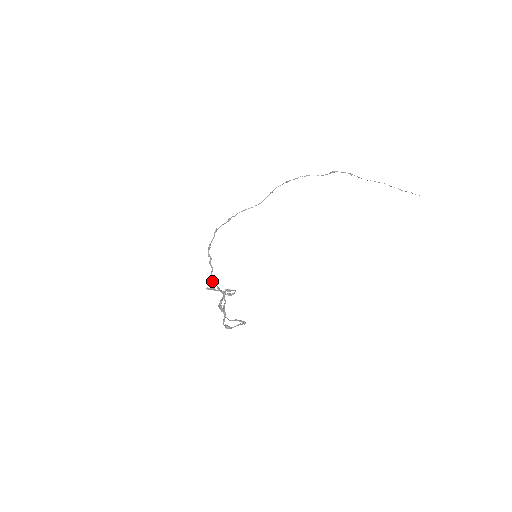
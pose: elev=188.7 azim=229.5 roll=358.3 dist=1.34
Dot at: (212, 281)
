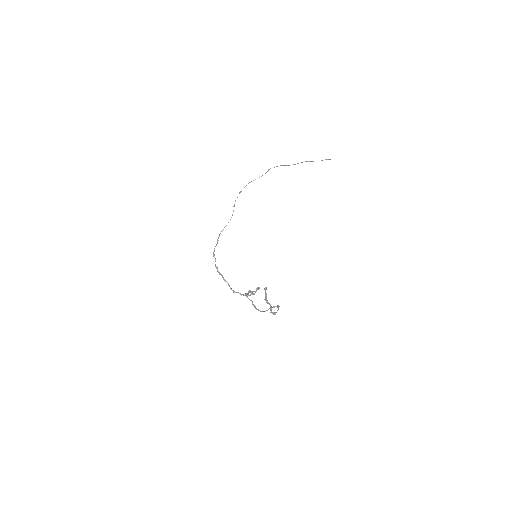
Dot at: (234, 291)
